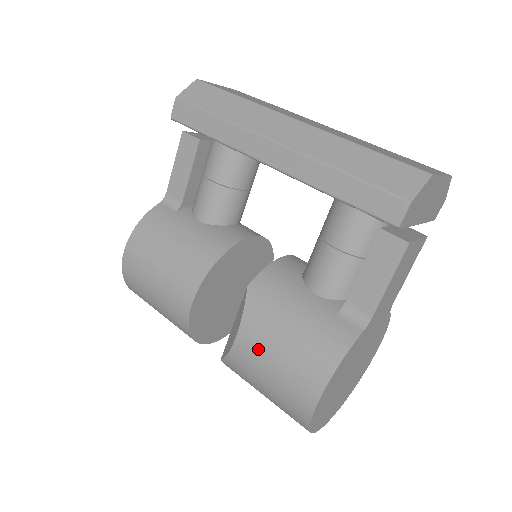
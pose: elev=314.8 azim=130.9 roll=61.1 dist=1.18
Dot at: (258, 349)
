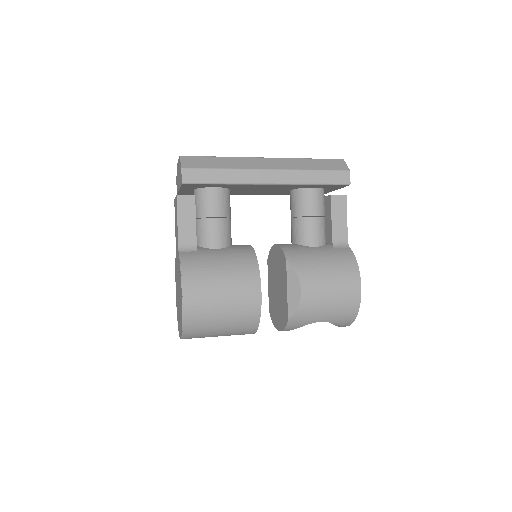
Dot at: (318, 286)
